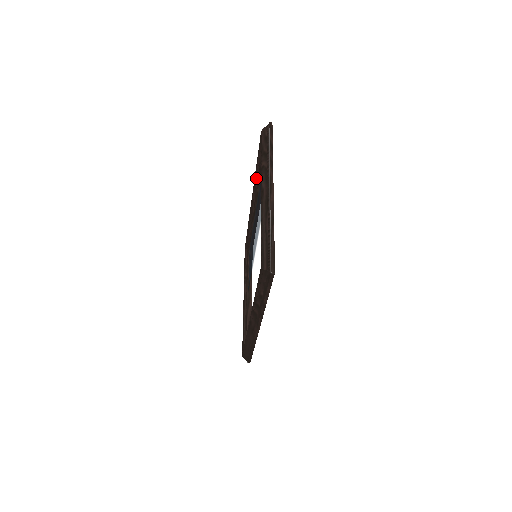
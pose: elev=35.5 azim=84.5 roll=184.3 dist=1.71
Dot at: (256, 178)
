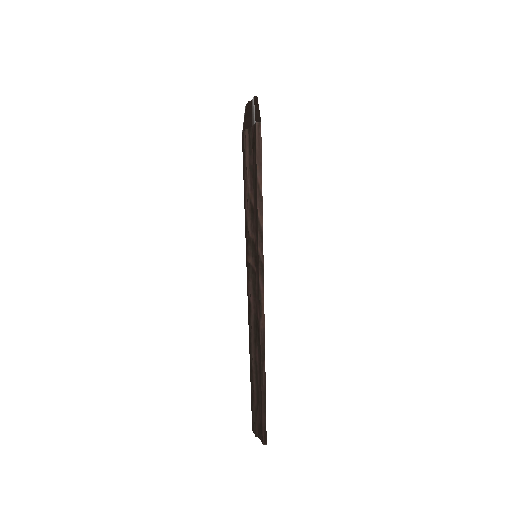
Dot at: occluded
